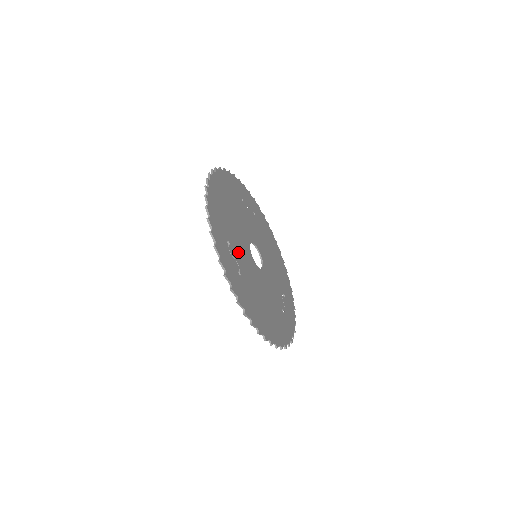
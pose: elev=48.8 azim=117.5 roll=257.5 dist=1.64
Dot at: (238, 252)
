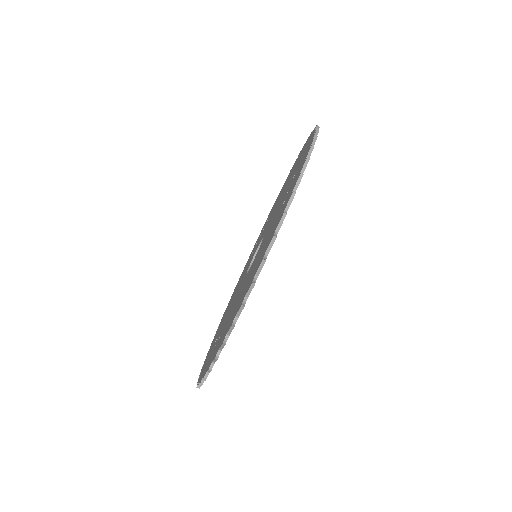
Dot at: occluded
